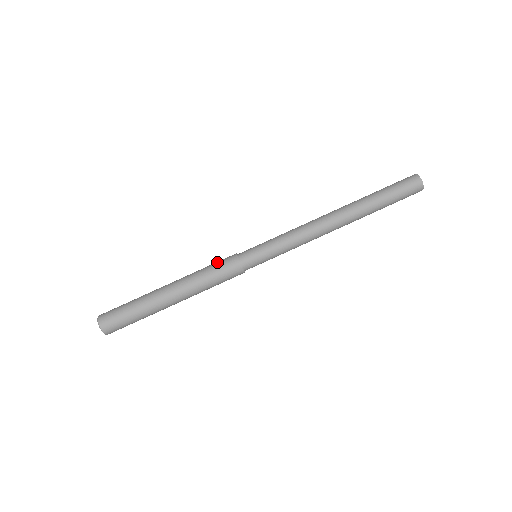
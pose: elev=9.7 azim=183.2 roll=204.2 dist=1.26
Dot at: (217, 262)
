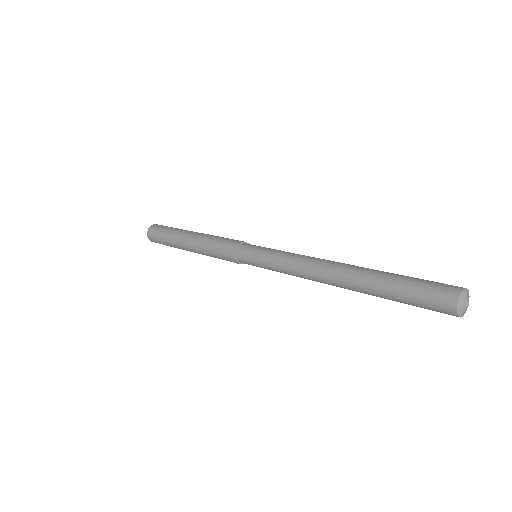
Dot at: (221, 243)
